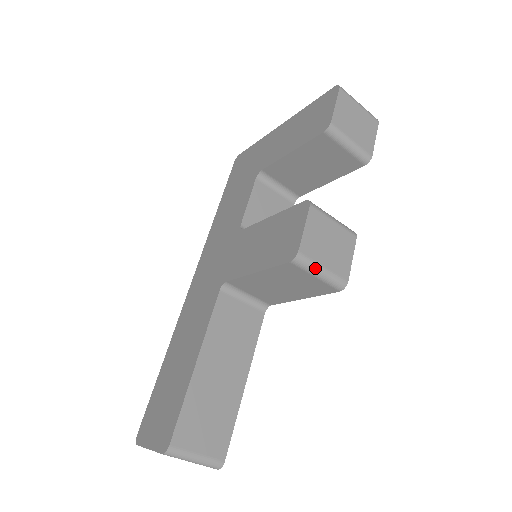
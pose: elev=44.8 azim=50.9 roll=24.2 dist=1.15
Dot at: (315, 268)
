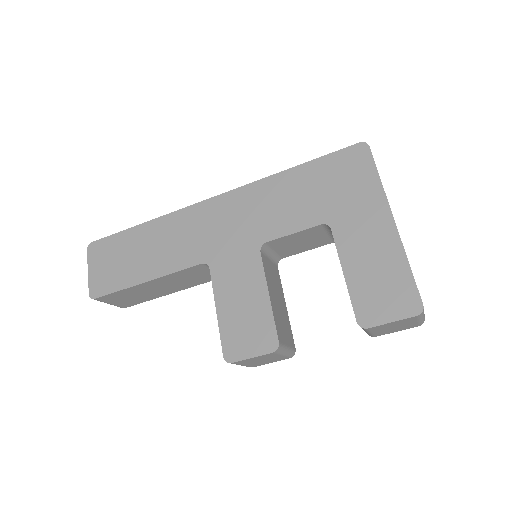
Dot at: (236, 364)
